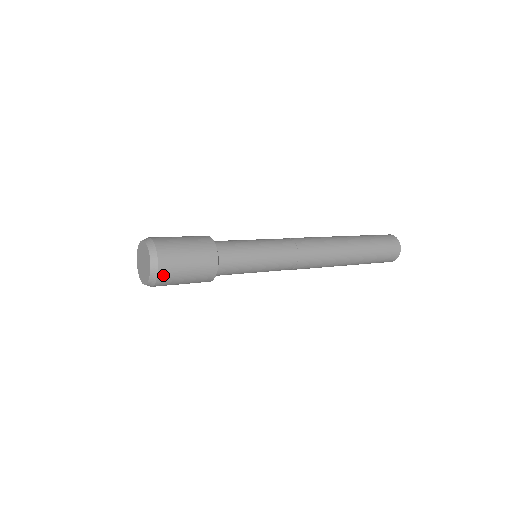
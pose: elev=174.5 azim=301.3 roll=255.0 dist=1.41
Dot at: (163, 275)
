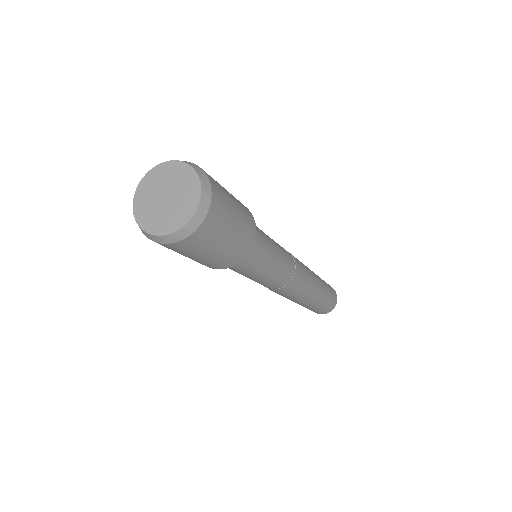
Dot at: (185, 243)
